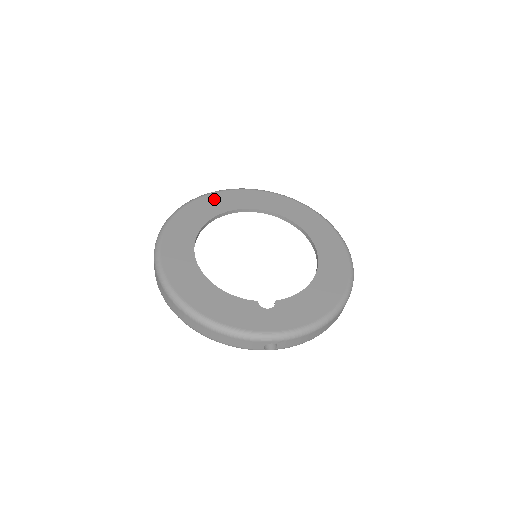
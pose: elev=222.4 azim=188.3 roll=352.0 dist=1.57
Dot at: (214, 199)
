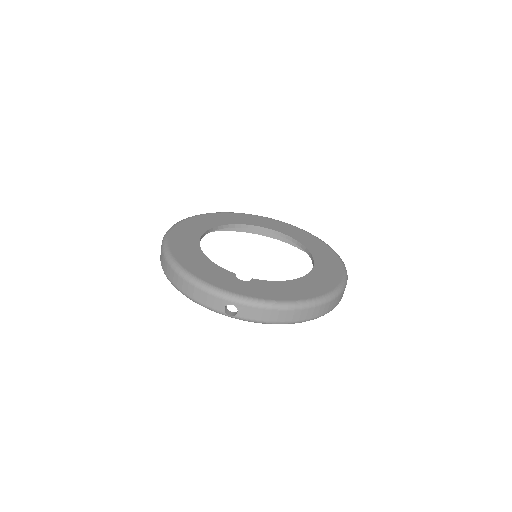
Dot at: (241, 216)
